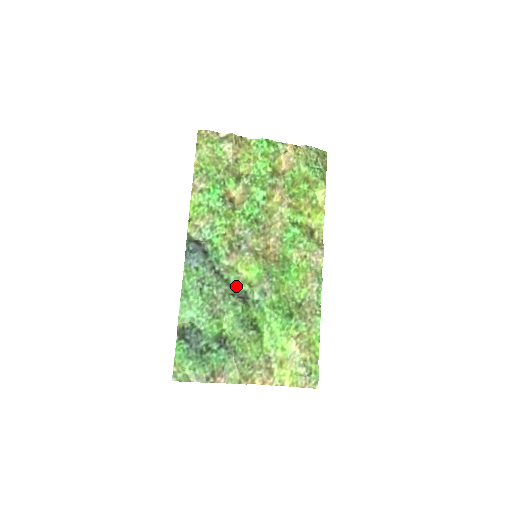
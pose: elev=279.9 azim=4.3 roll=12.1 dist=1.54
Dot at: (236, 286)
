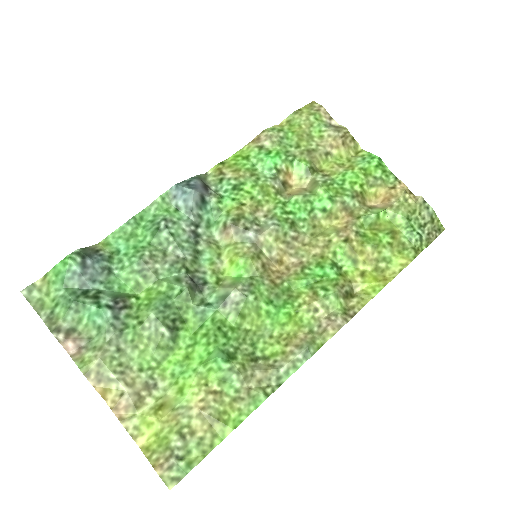
Dot at: (202, 268)
